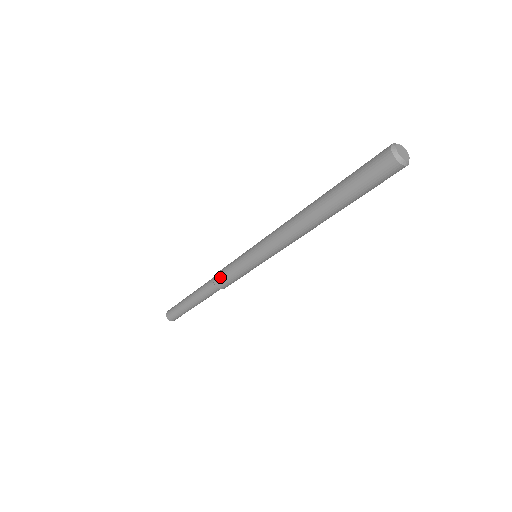
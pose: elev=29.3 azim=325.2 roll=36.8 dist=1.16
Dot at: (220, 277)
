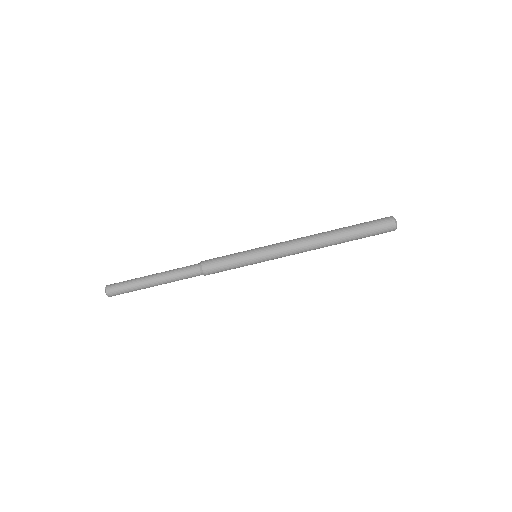
Dot at: (213, 261)
